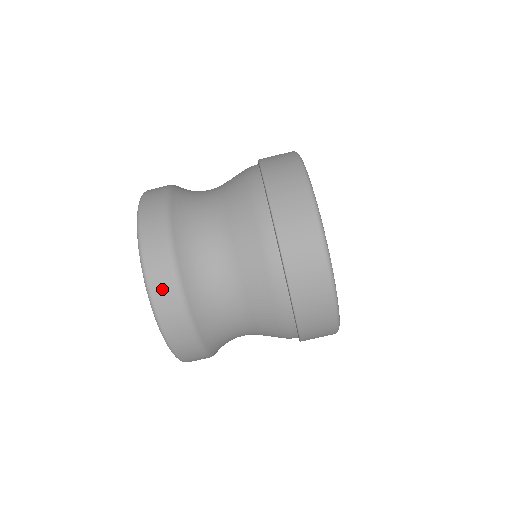
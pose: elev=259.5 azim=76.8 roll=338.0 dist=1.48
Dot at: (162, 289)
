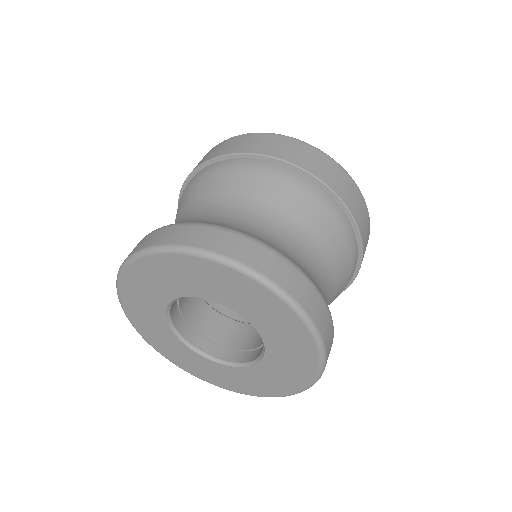
Dot at: (139, 245)
